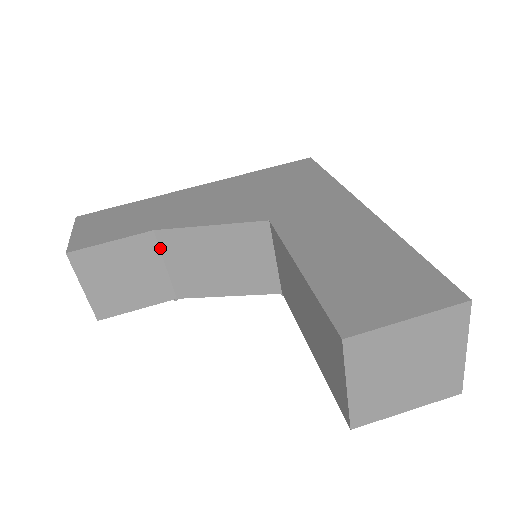
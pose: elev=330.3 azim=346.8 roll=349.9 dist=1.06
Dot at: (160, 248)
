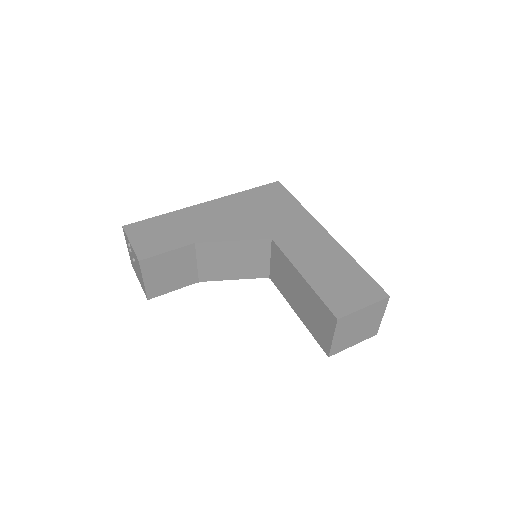
Dot at: (196, 253)
